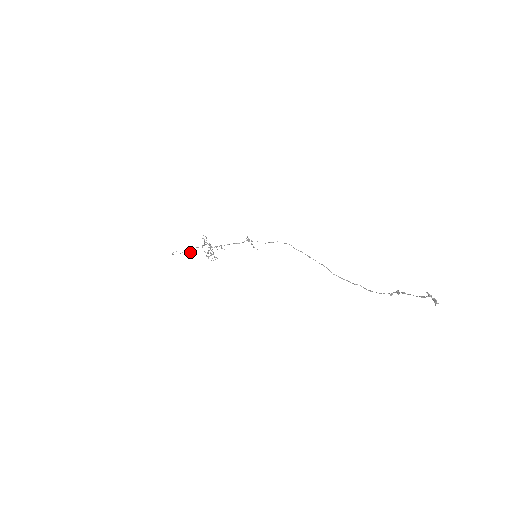
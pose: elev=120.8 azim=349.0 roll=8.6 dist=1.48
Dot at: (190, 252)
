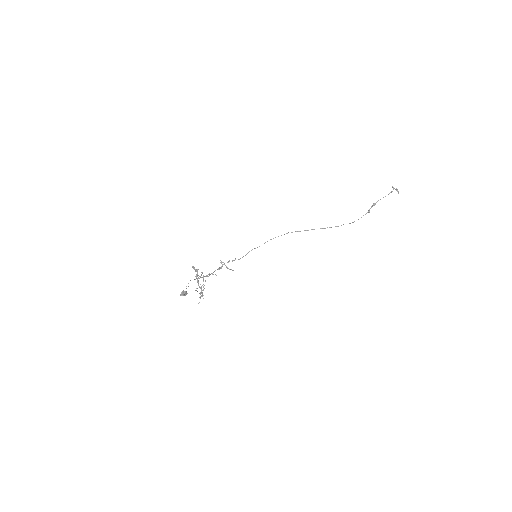
Dot at: occluded
